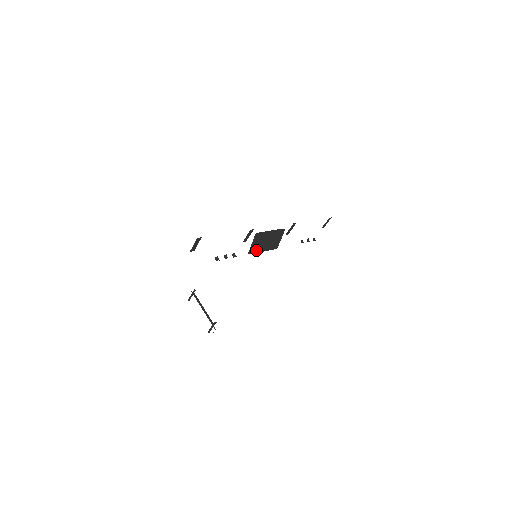
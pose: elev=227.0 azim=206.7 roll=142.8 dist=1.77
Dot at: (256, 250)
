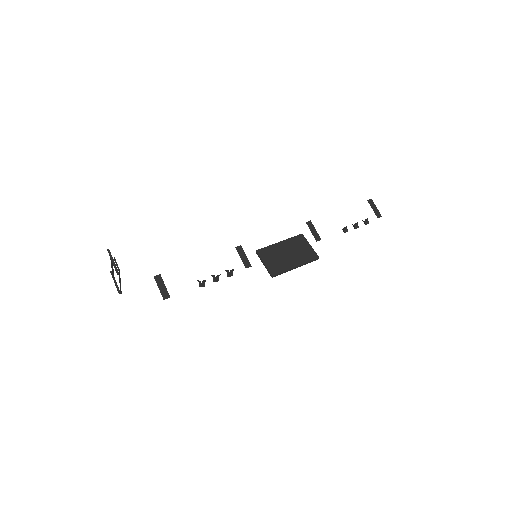
Dot at: (280, 269)
